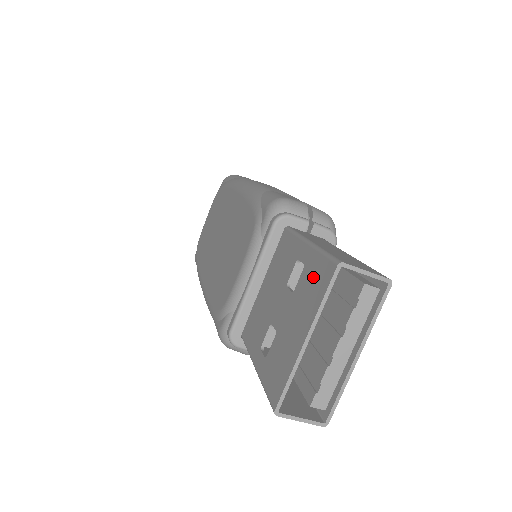
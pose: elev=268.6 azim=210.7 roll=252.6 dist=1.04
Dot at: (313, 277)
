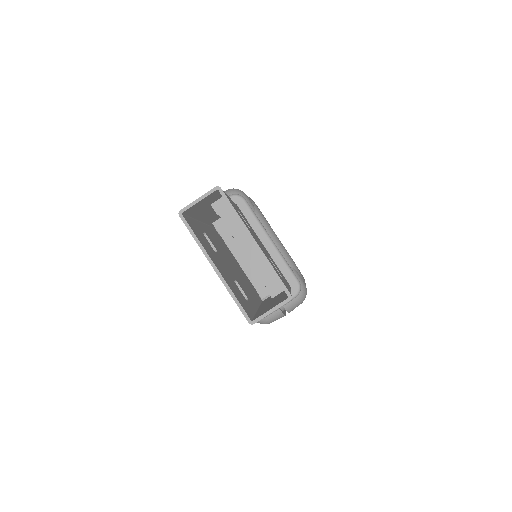
Dot at: occluded
